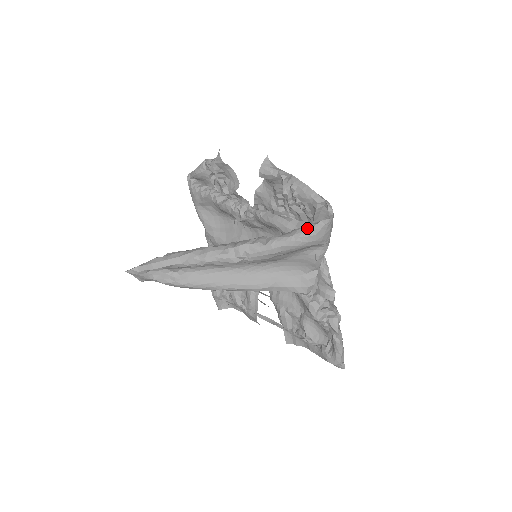
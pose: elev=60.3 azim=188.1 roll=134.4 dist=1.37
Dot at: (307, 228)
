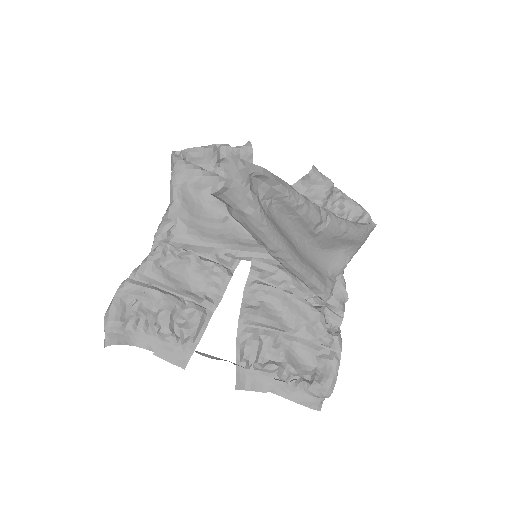
Dot at: (363, 224)
